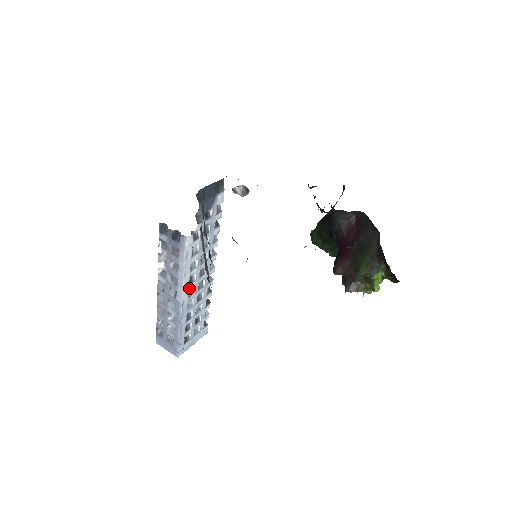
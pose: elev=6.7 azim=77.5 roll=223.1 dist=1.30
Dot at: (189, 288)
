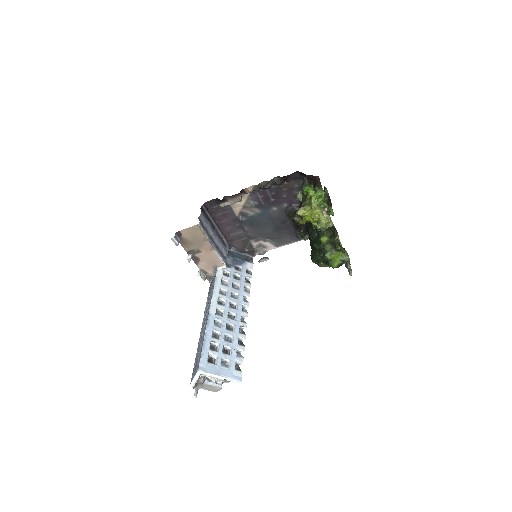
Dot at: (217, 307)
